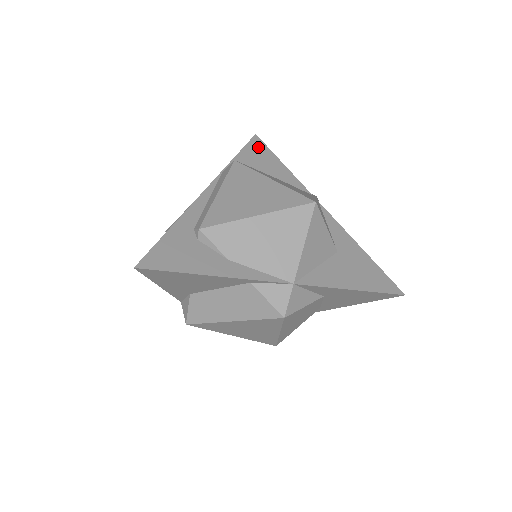
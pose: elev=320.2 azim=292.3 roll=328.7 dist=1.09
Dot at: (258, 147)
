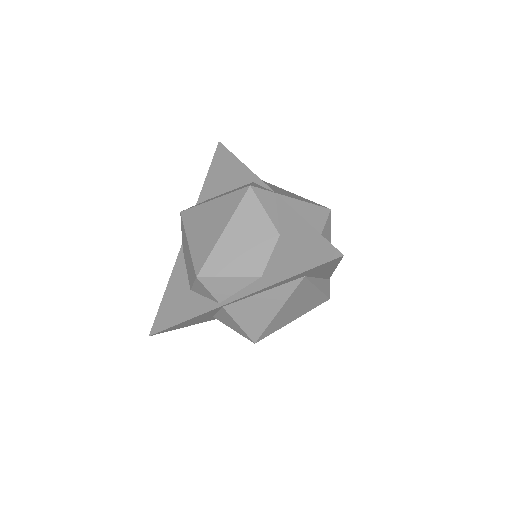
Dot at: occluded
